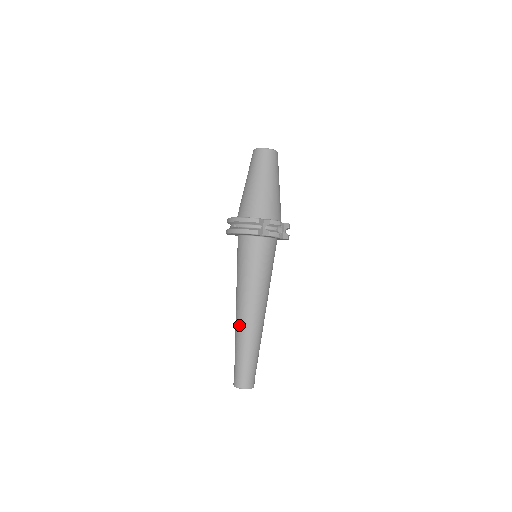
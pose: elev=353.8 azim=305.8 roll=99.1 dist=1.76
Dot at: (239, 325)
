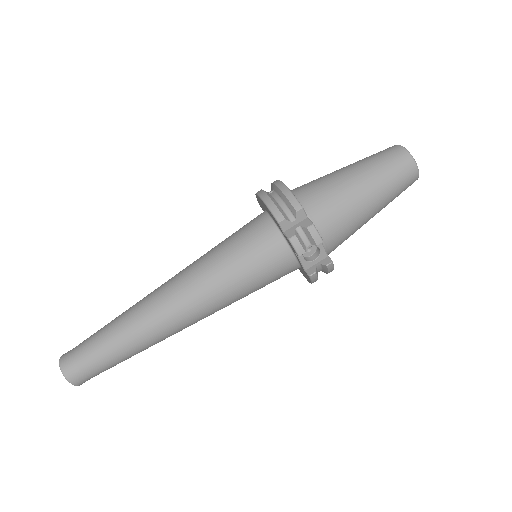
Dot at: (144, 300)
